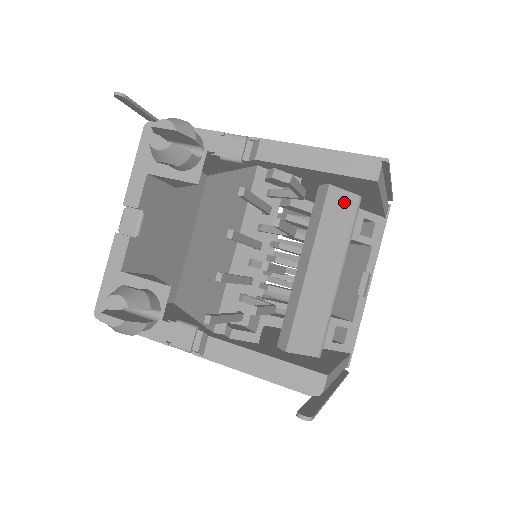
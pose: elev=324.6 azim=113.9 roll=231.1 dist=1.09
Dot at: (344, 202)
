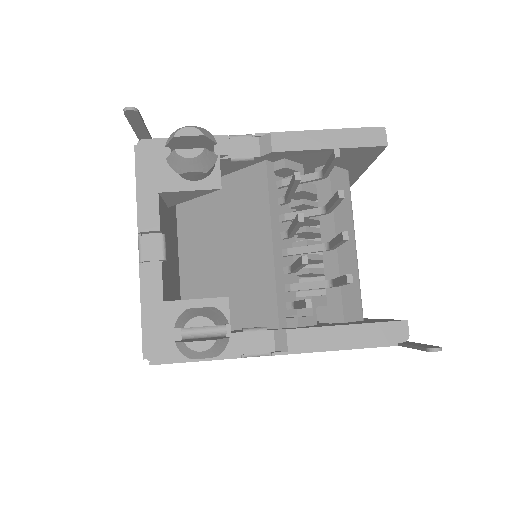
Dot at: (341, 178)
